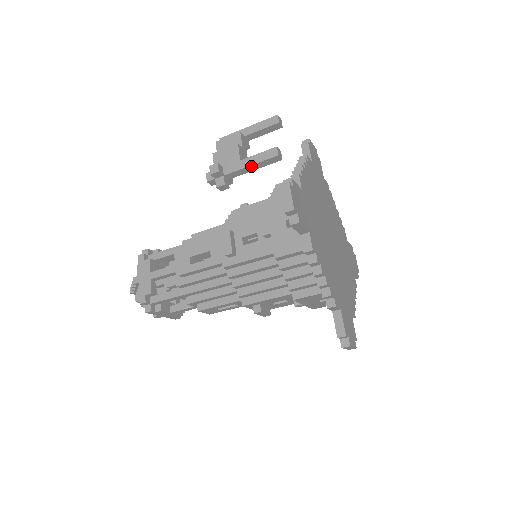
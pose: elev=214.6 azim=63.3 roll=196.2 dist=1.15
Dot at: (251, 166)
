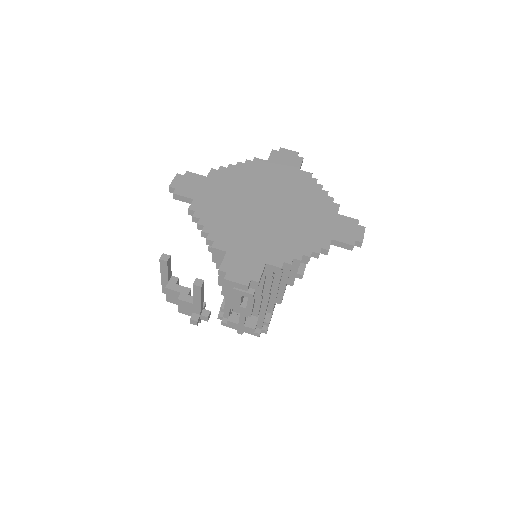
Dot at: (201, 301)
